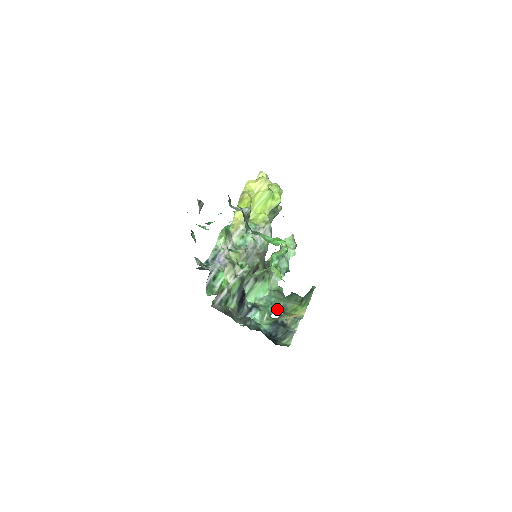
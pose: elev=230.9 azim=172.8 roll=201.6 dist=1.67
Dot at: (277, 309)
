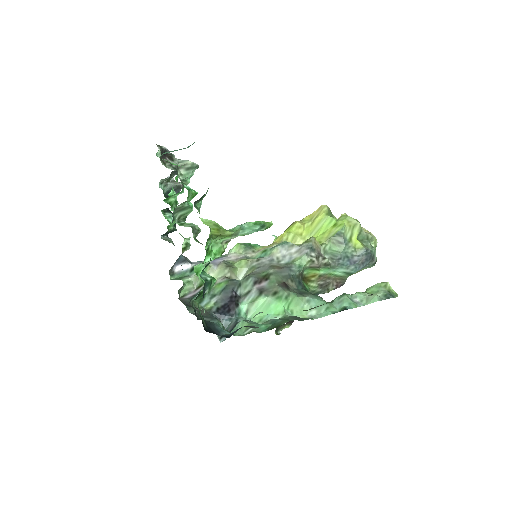
Dot at: occluded
